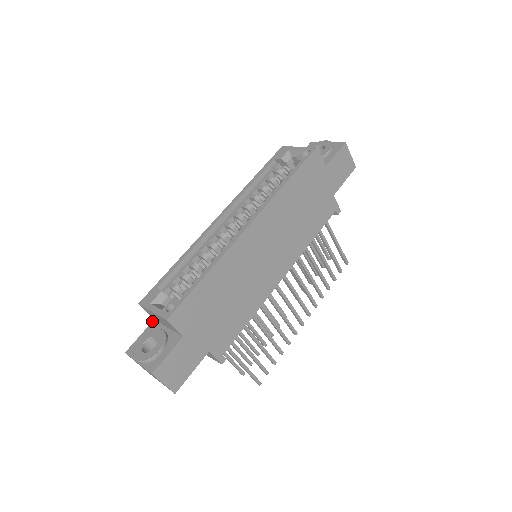
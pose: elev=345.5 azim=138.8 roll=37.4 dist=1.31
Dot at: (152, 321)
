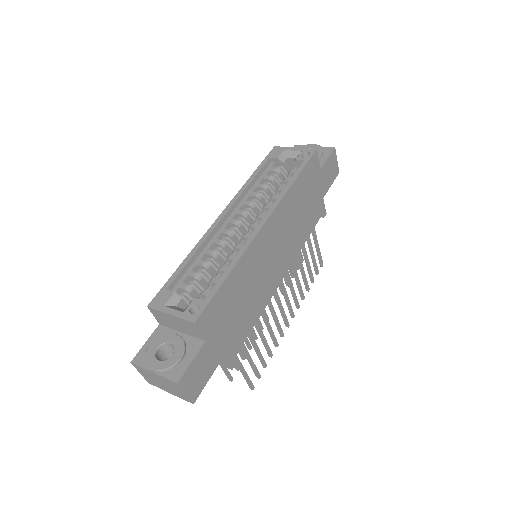
Dot at: occluded
